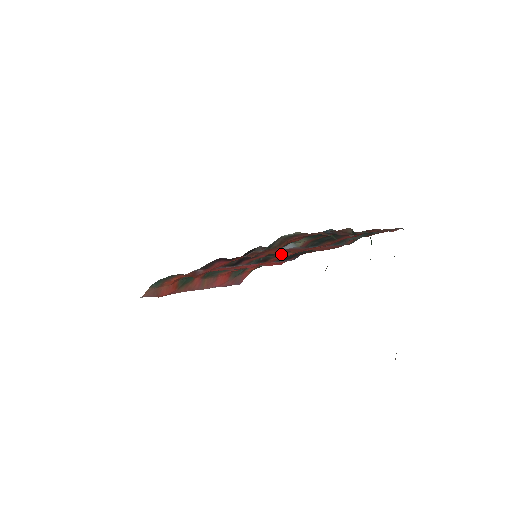
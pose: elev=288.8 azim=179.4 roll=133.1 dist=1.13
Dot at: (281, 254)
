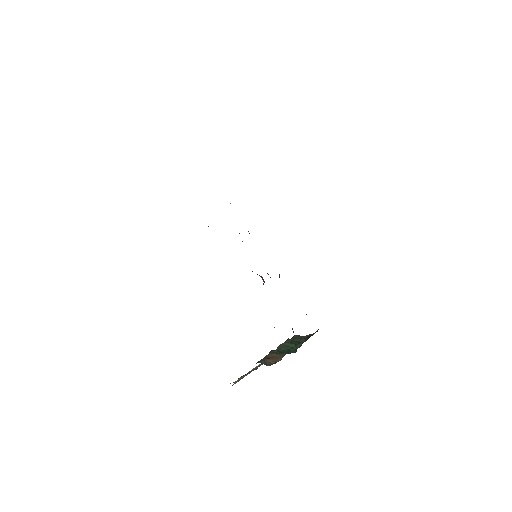
Dot at: occluded
